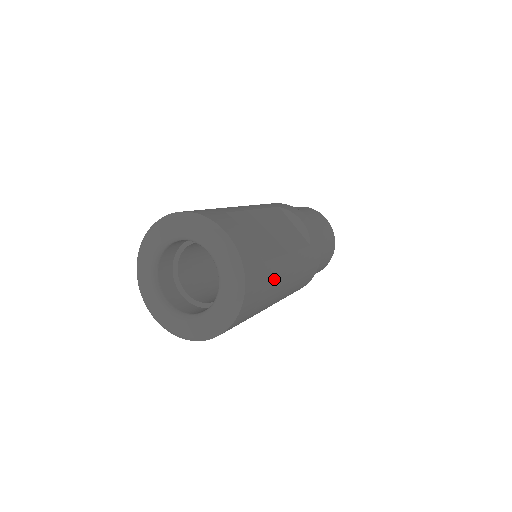
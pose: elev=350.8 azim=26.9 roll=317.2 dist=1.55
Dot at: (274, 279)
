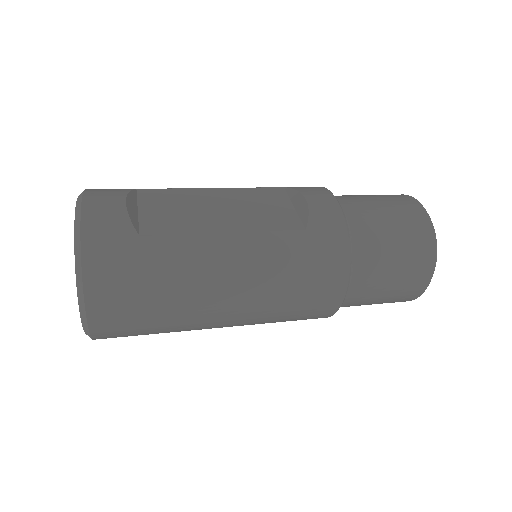
Dot at: (173, 263)
